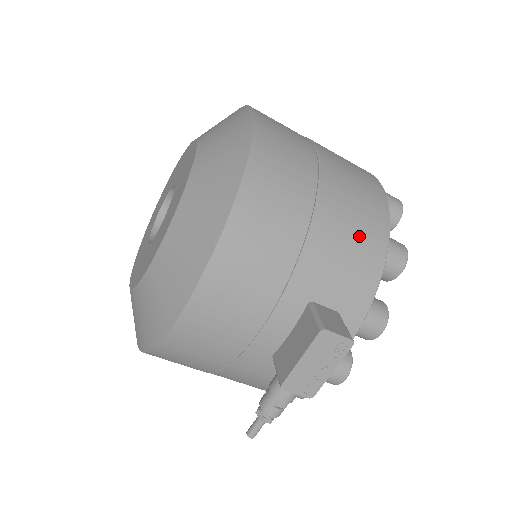
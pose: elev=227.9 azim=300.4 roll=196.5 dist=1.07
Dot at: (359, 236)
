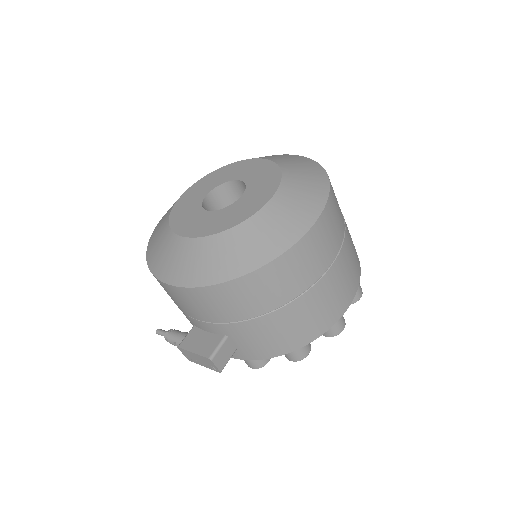
Dot at: (283, 337)
